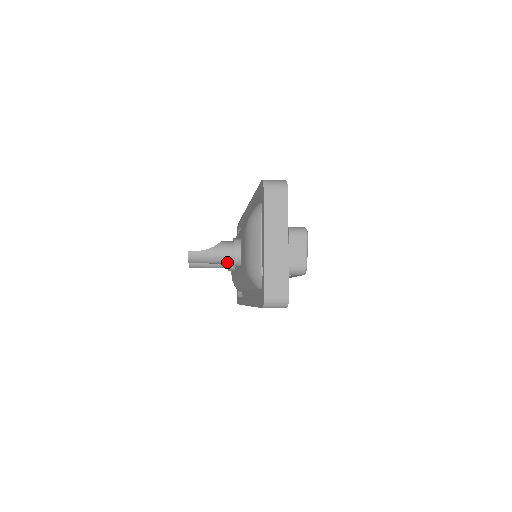
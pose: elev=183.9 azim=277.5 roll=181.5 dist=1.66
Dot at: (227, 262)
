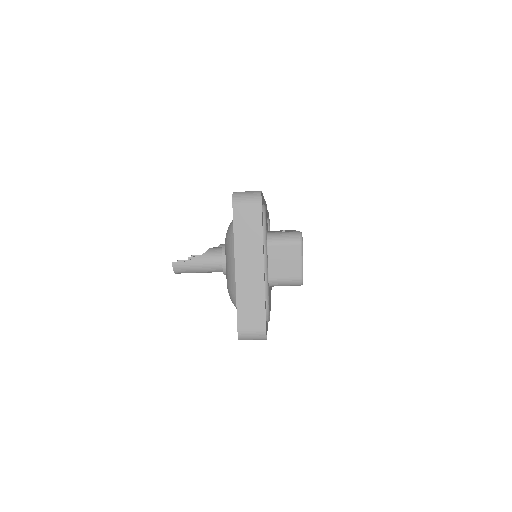
Dot at: (216, 271)
